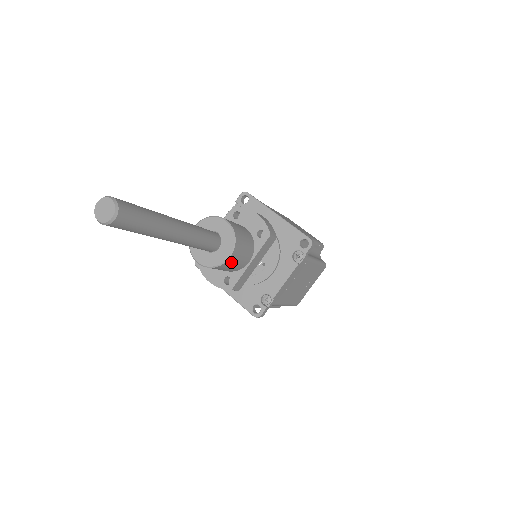
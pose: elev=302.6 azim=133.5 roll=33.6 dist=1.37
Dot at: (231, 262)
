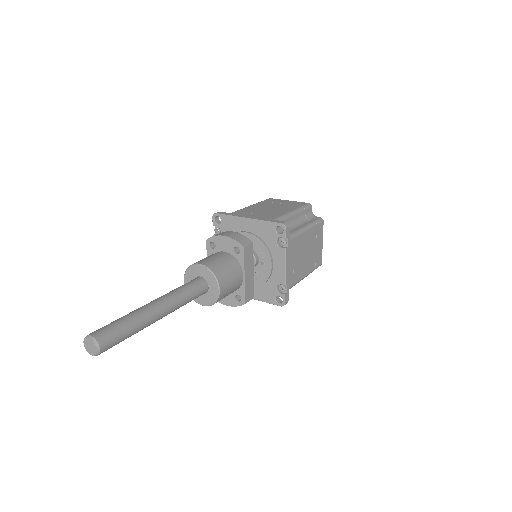
Dot at: (225, 291)
